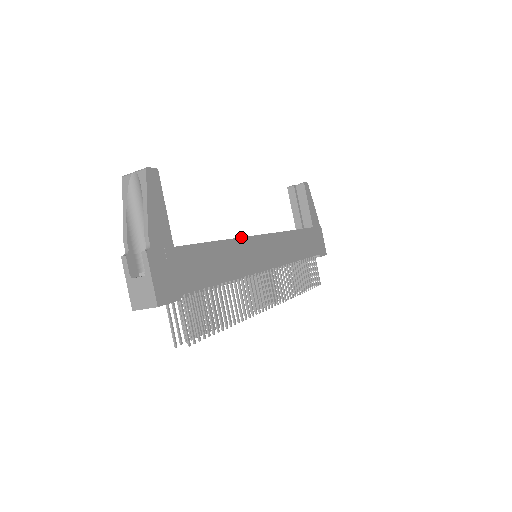
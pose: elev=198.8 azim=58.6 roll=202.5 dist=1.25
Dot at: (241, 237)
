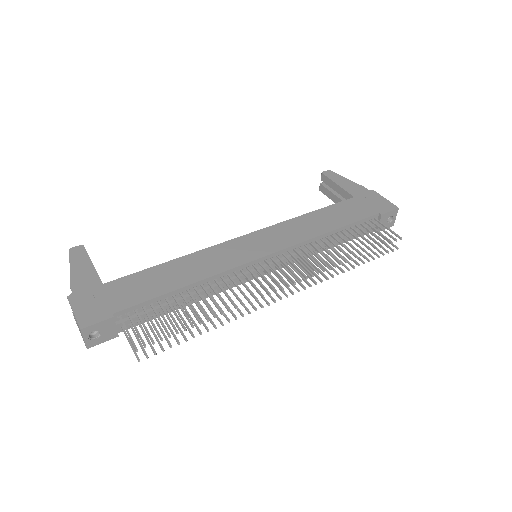
Dot at: (207, 248)
